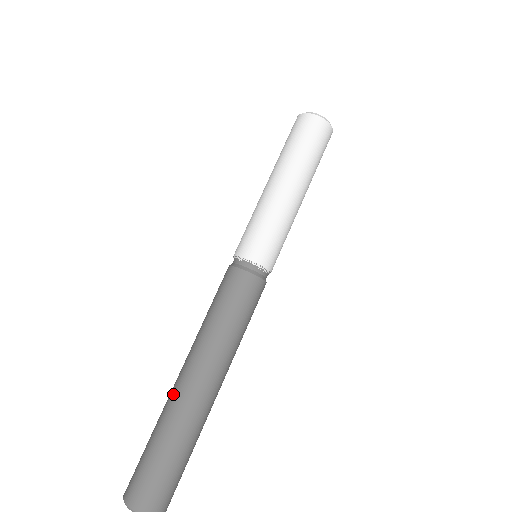
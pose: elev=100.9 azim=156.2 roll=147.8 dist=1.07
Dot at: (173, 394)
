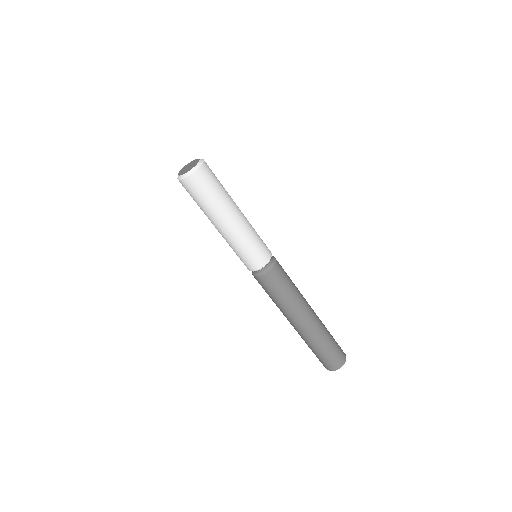
Dot at: (308, 332)
